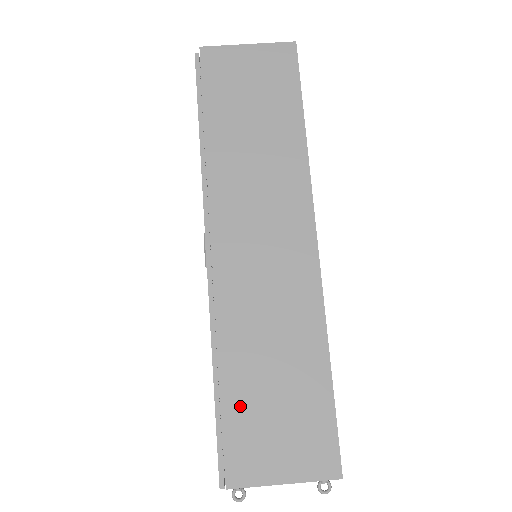
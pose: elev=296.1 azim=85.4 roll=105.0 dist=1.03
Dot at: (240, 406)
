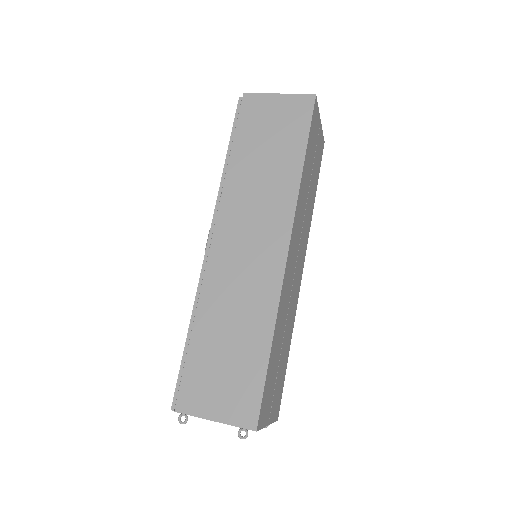
Dot at: (200, 357)
